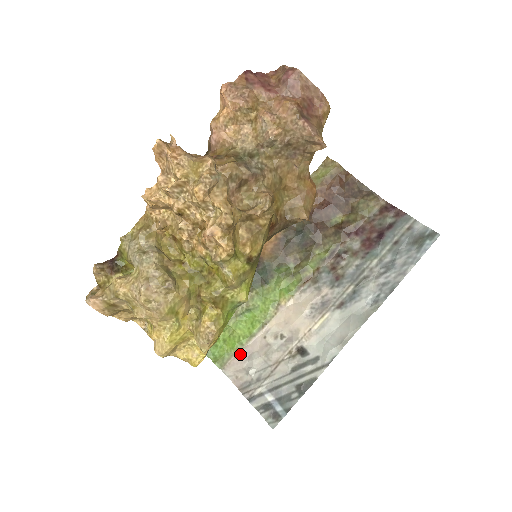
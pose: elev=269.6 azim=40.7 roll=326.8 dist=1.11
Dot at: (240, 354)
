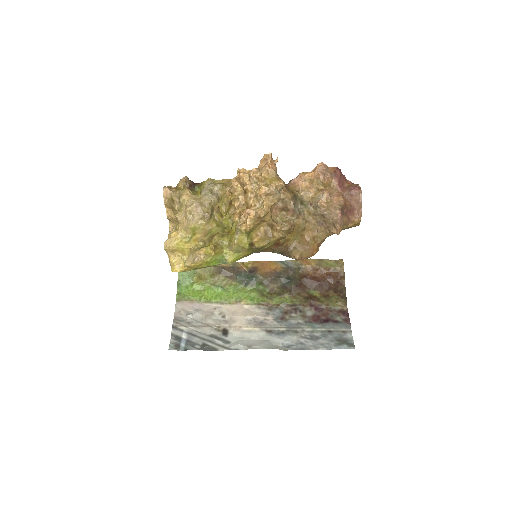
Dot at: (194, 303)
